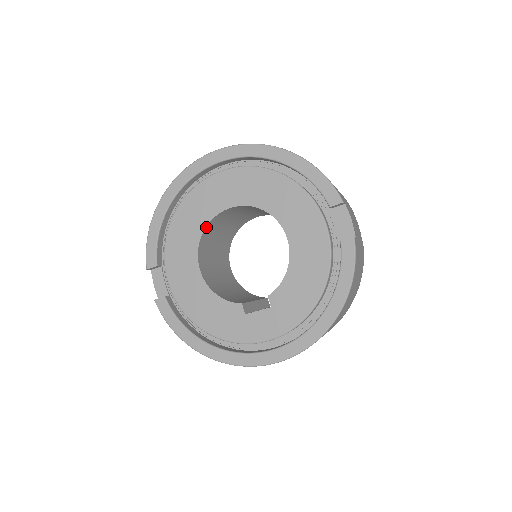
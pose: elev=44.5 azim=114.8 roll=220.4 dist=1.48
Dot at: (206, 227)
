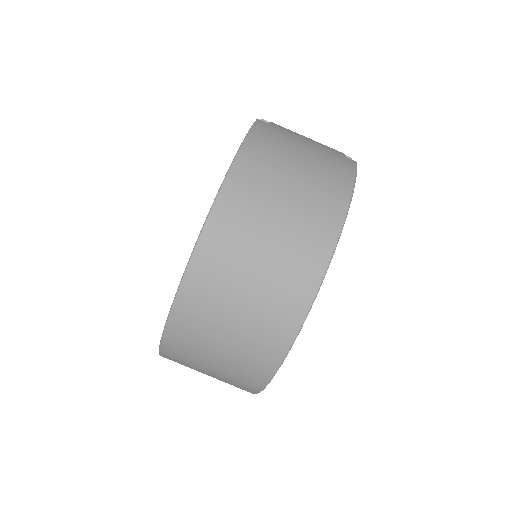
Dot at: occluded
